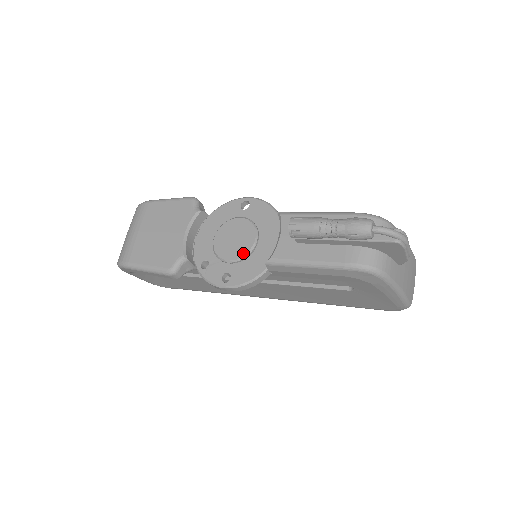
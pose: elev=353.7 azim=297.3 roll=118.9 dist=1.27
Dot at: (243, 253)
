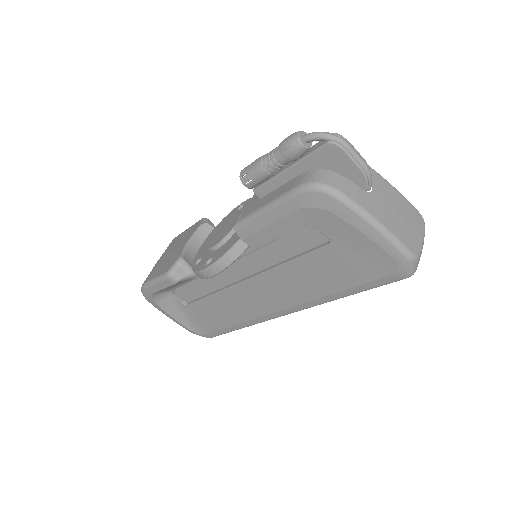
Dot at: (225, 235)
